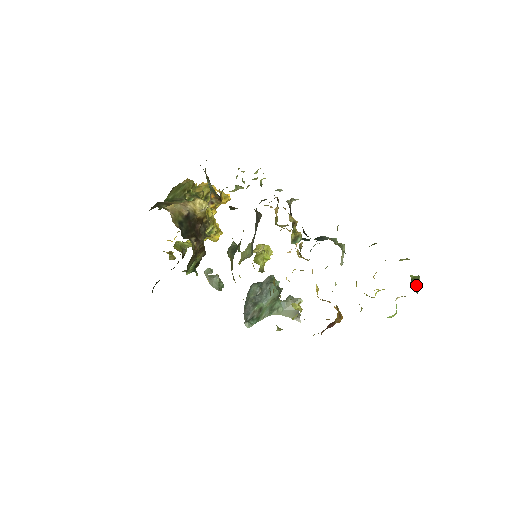
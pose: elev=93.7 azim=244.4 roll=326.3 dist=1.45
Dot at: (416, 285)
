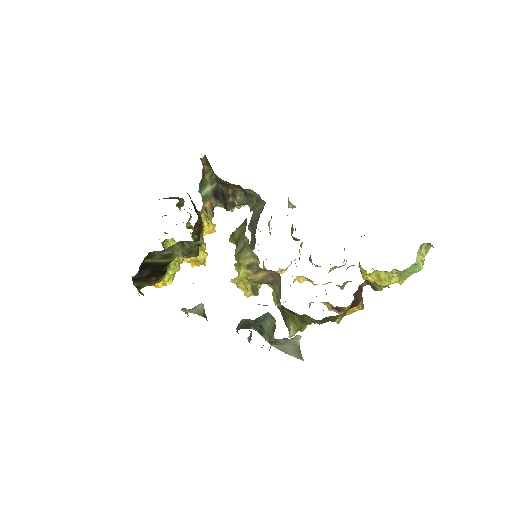
Dot at: occluded
